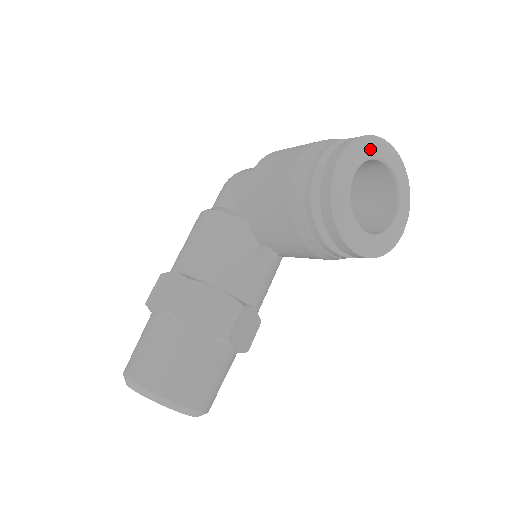
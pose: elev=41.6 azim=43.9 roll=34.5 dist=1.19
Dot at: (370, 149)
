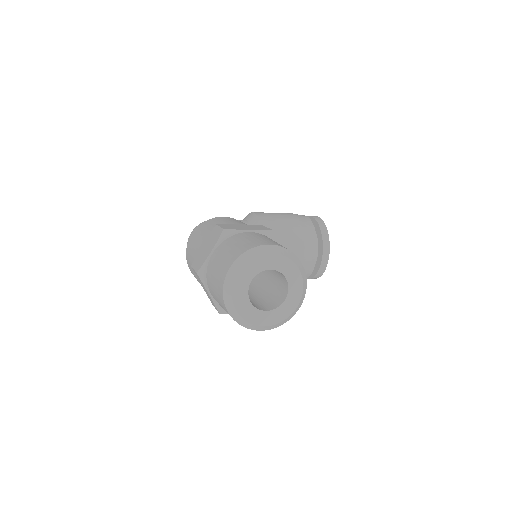
Dot at: occluded
